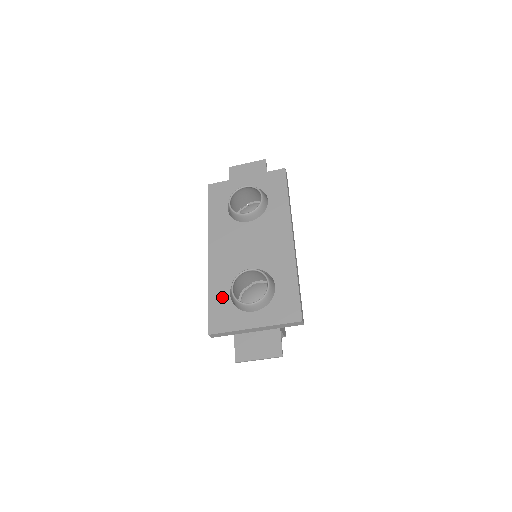
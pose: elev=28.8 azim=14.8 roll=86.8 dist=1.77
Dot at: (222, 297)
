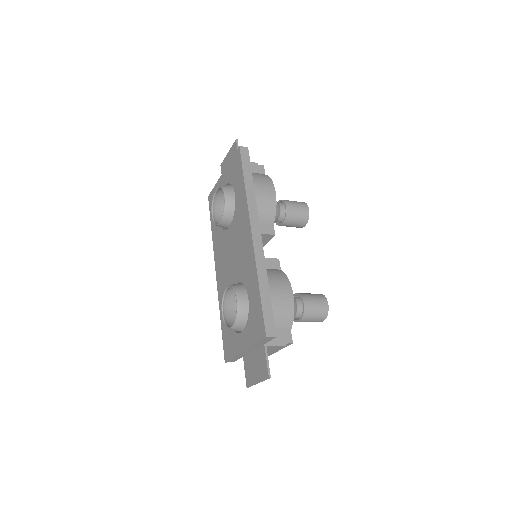
Dot at: occluded
